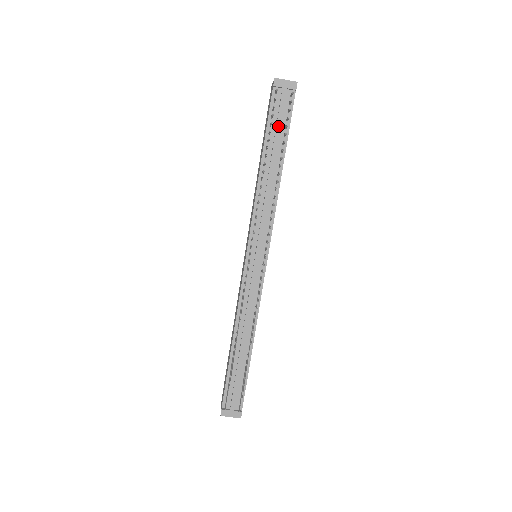
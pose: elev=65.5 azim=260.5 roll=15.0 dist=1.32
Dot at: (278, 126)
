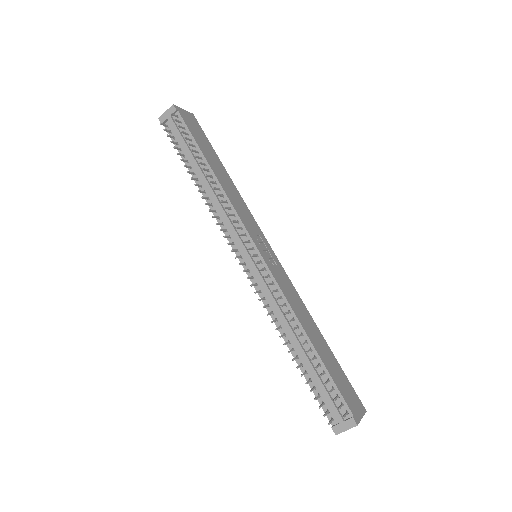
Dot at: (184, 145)
